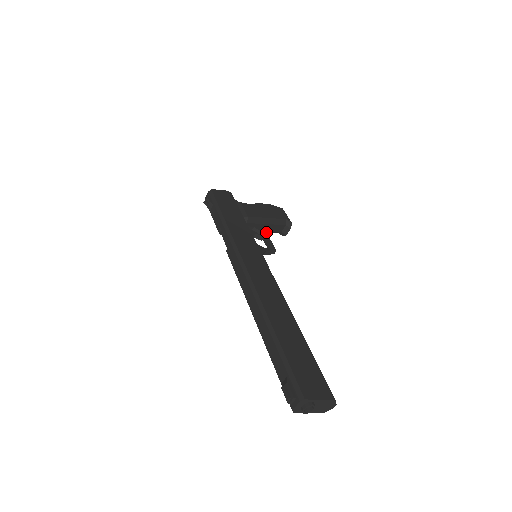
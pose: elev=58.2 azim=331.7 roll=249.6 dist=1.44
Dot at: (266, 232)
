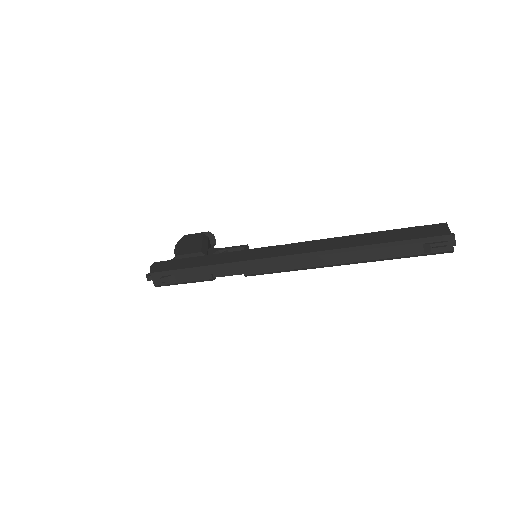
Dot at: (219, 249)
